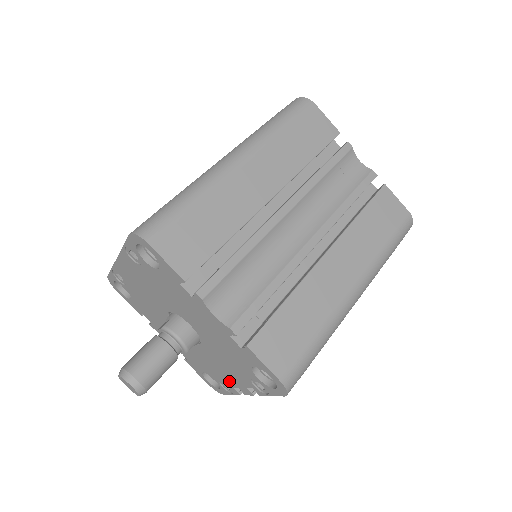
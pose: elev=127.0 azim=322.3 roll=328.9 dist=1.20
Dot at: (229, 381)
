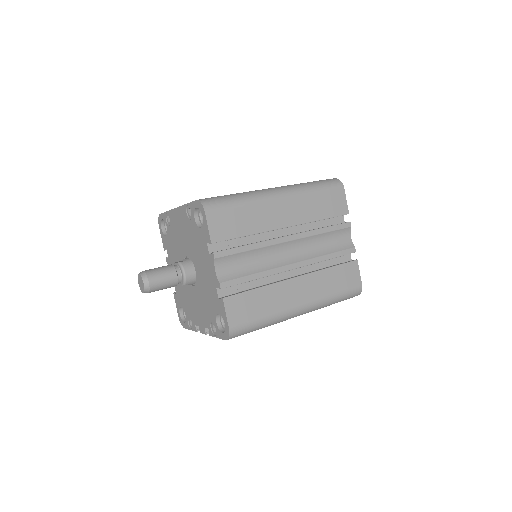
Dot at: (196, 319)
